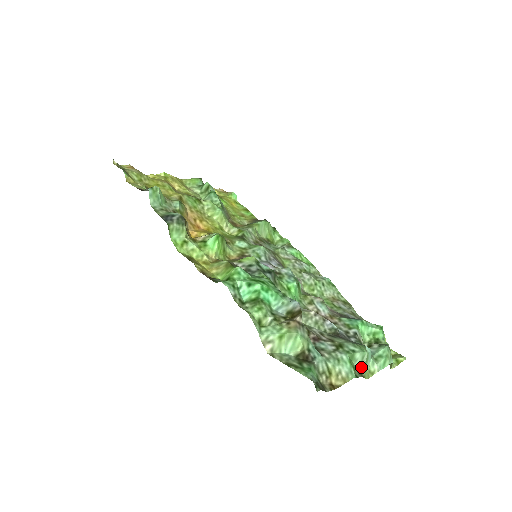
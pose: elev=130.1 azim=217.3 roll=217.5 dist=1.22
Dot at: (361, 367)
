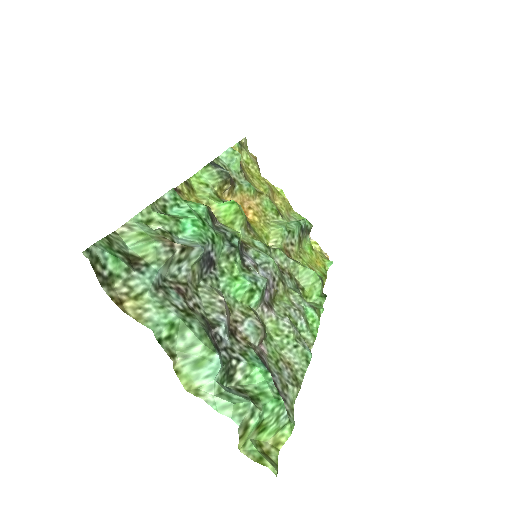
Dot at: (183, 354)
